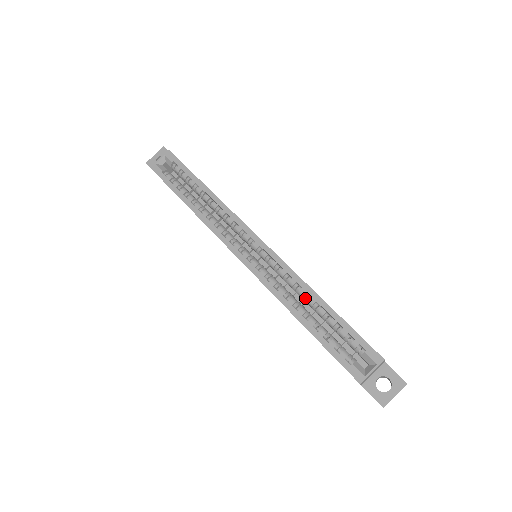
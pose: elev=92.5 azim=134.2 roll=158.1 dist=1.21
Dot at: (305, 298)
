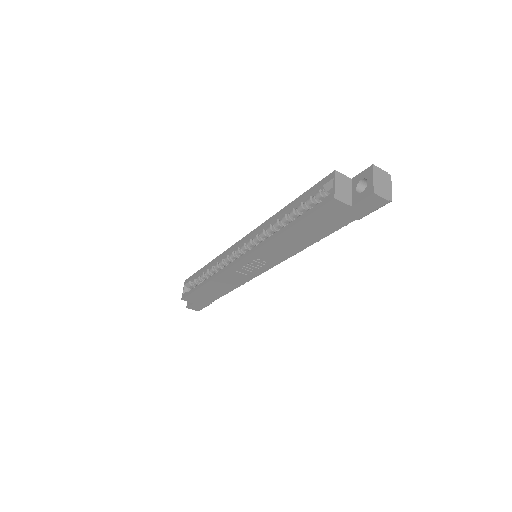
Dot at: (281, 223)
